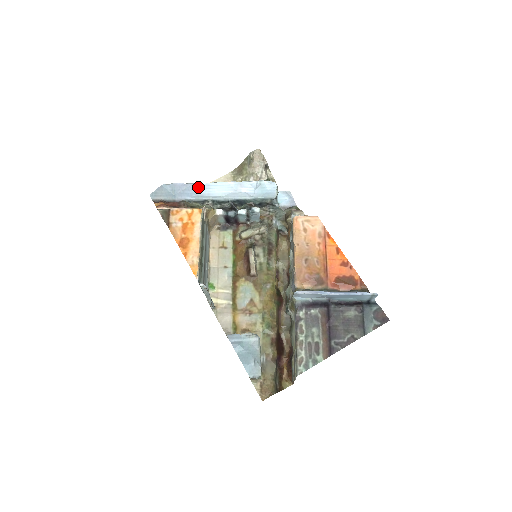
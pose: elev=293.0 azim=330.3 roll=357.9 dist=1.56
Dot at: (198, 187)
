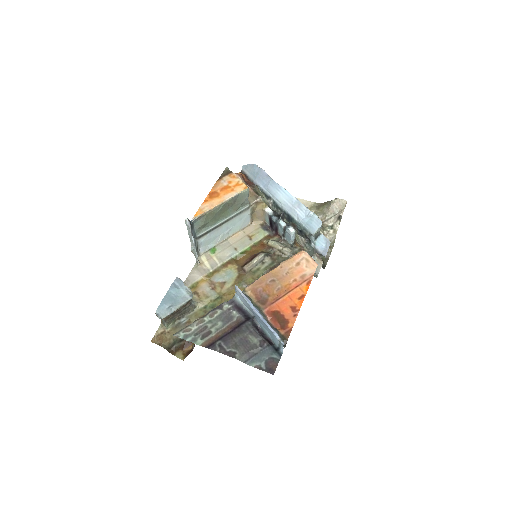
Dot at: (273, 184)
